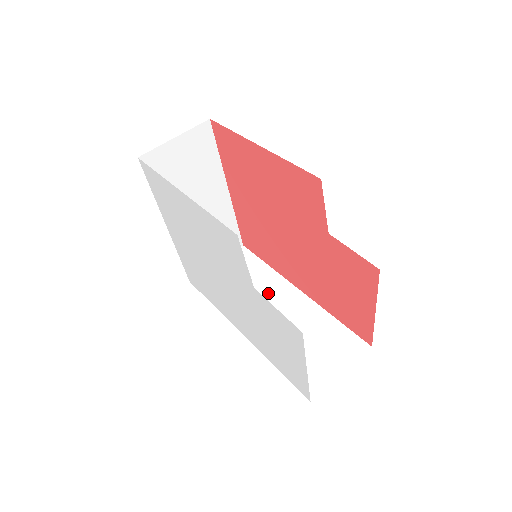
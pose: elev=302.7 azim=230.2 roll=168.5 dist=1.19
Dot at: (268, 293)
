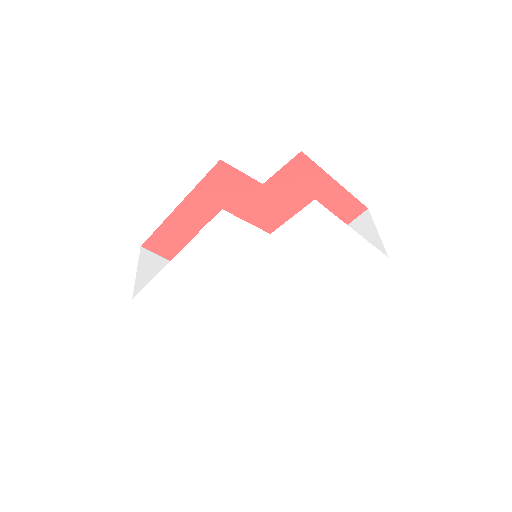
Dot at: occluded
